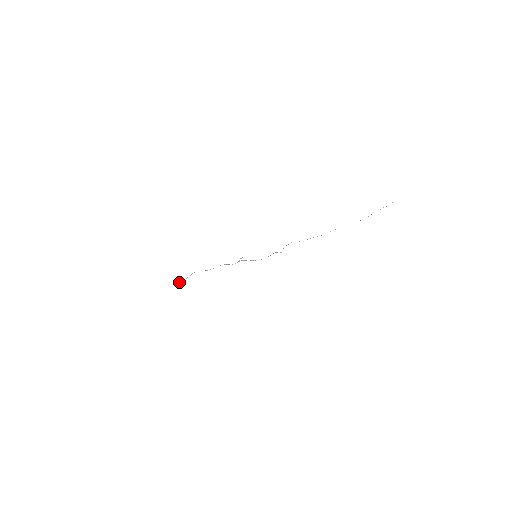
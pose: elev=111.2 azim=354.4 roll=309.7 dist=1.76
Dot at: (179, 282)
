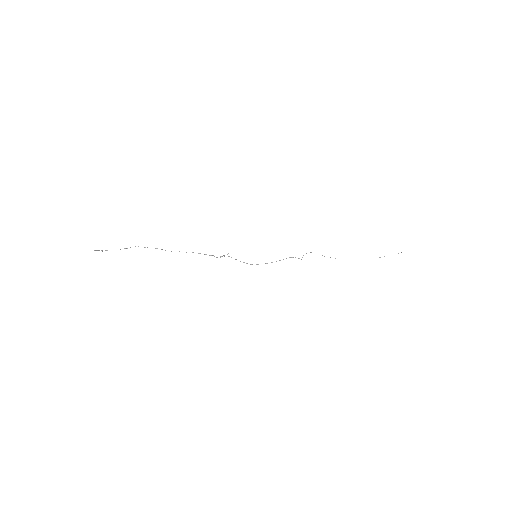
Dot at: (101, 250)
